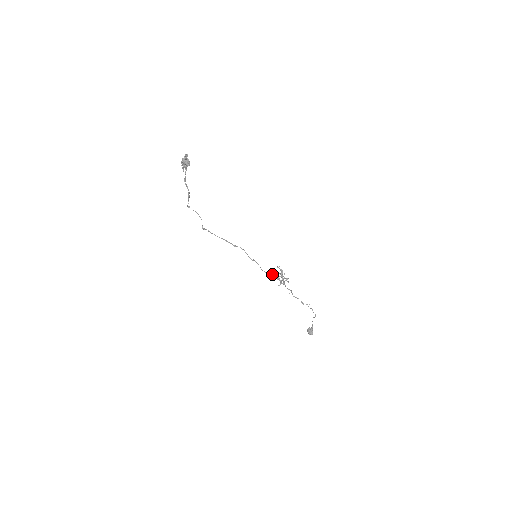
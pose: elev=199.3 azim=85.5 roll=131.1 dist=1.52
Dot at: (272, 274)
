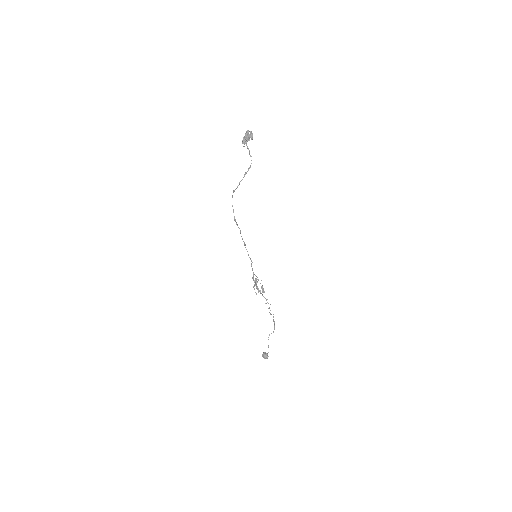
Dot at: (255, 282)
